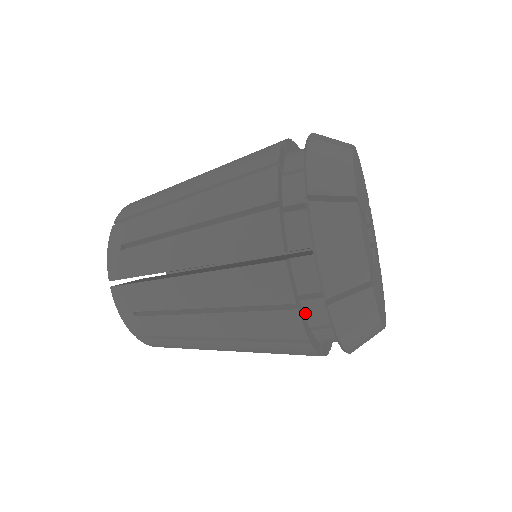
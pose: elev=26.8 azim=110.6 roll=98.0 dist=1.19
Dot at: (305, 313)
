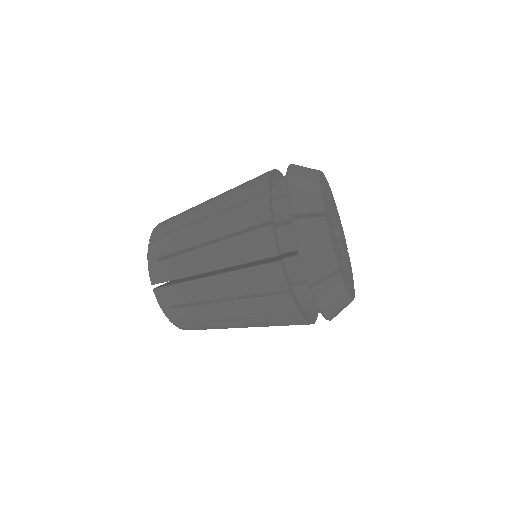
Dot at: (296, 295)
